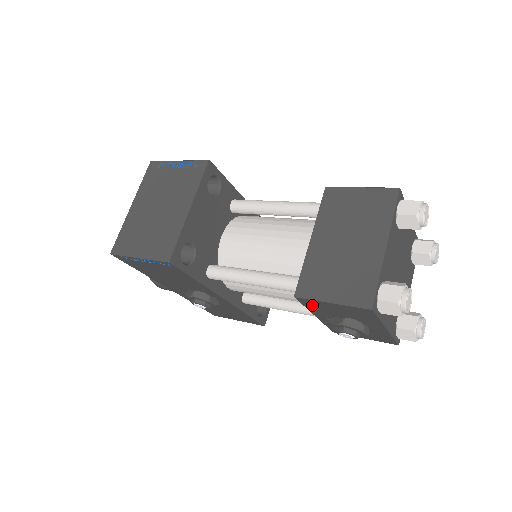
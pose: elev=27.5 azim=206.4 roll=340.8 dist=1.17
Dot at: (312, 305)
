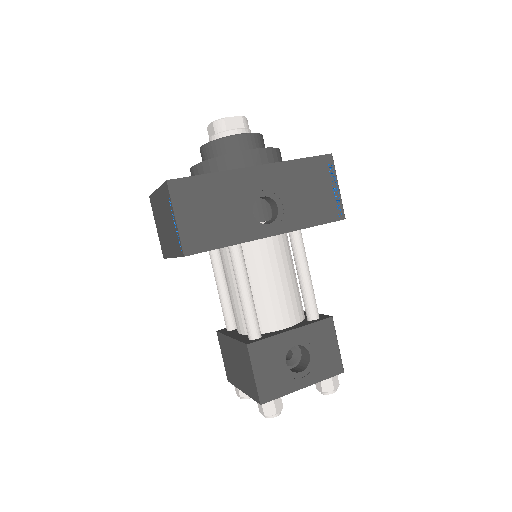
Dot at: occluded
